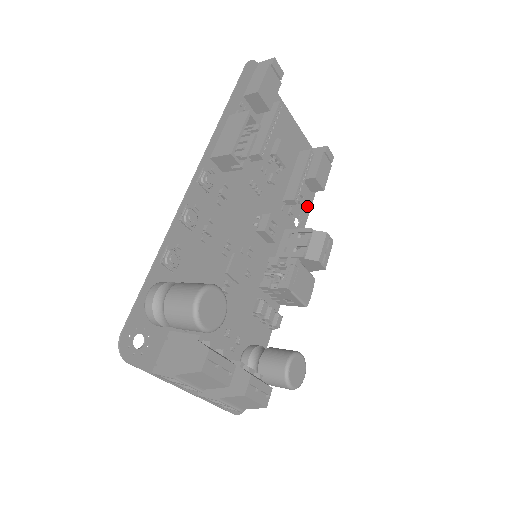
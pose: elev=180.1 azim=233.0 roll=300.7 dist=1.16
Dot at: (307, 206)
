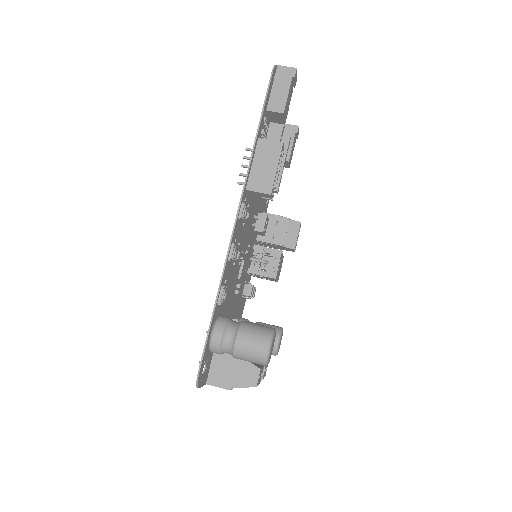
Dot at: occluded
